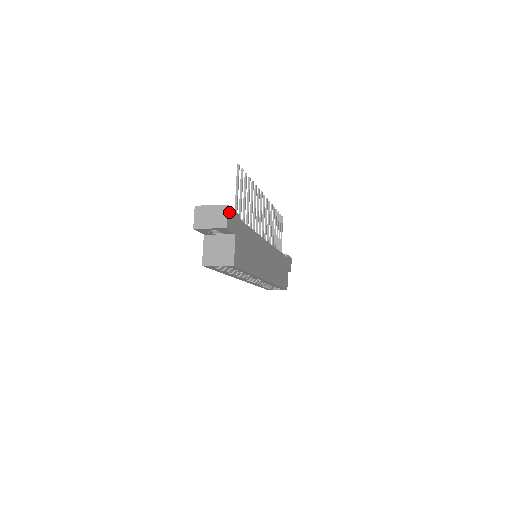
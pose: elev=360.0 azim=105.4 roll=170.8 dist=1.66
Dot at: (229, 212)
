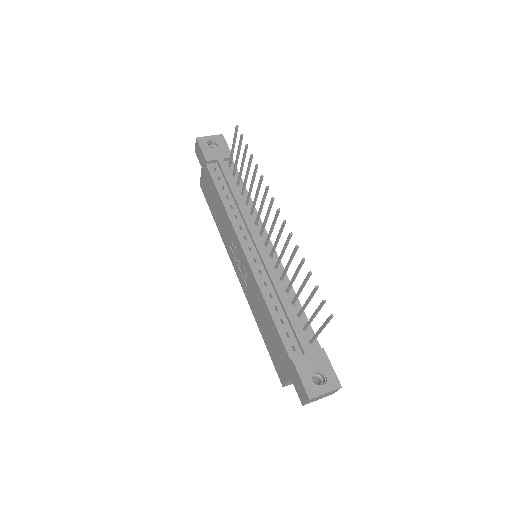
Dot at: (337, 383)
